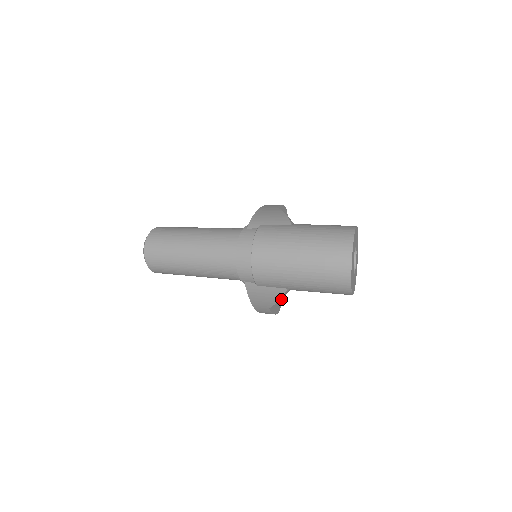
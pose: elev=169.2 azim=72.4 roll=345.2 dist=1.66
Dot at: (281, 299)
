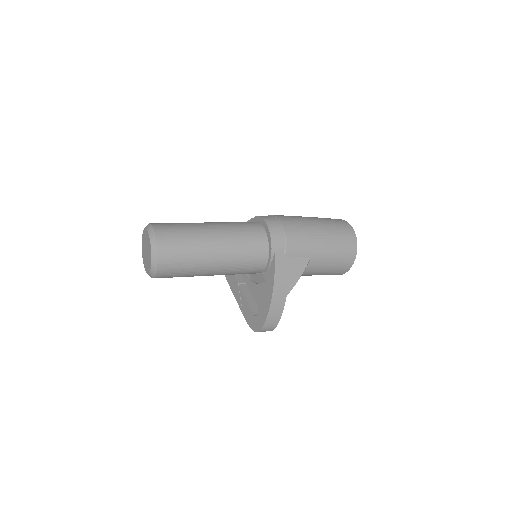
Dot at: occluded
